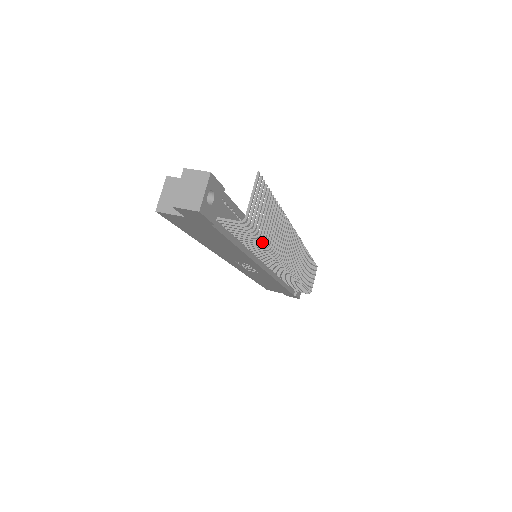
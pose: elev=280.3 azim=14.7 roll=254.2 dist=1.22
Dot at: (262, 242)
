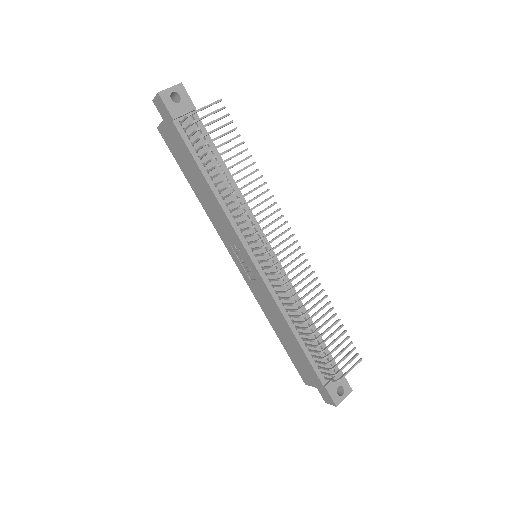
Dot at: (216, 165)
